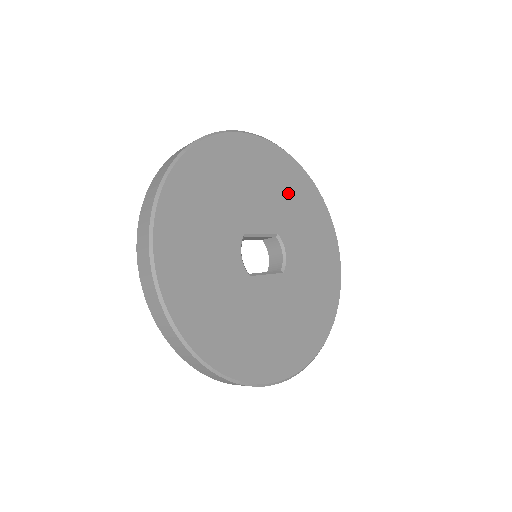
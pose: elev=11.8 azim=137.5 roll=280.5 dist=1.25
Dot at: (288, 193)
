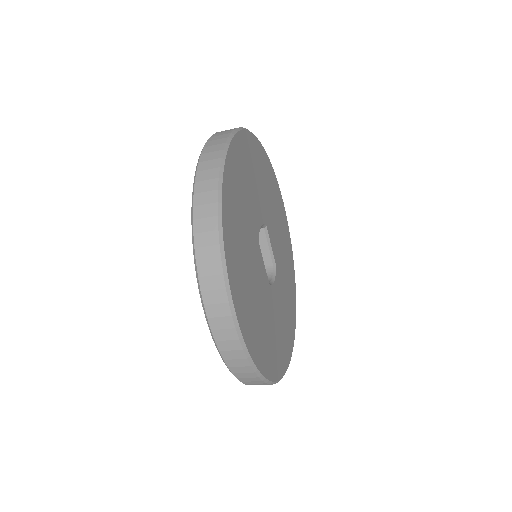
Dot at: (286, 266)
